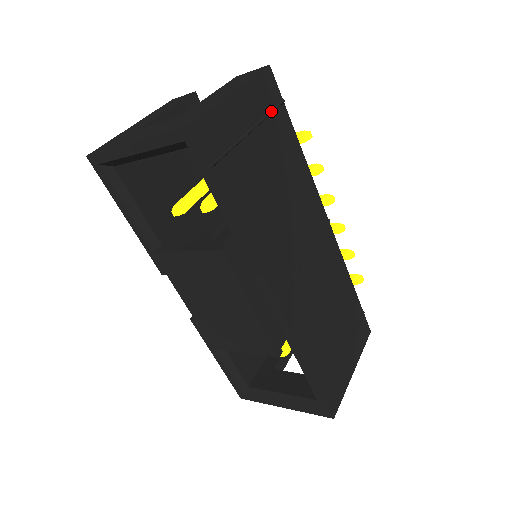
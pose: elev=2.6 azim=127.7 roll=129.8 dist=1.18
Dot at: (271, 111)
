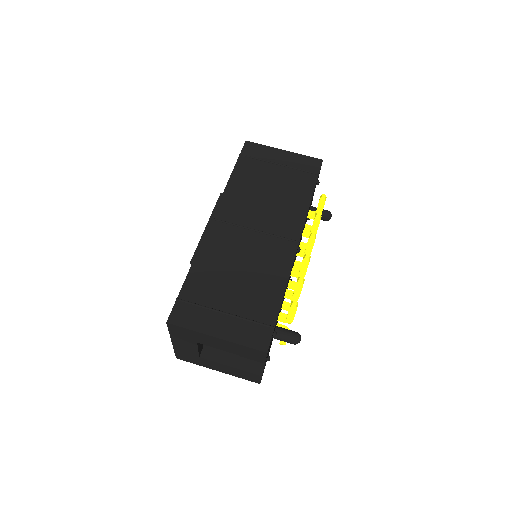
Dot at: (302, 170)
